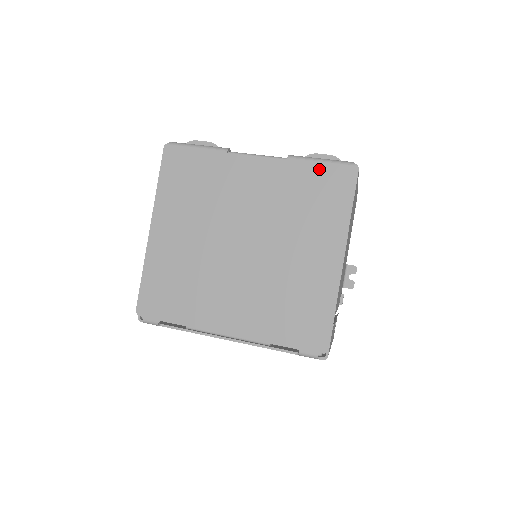
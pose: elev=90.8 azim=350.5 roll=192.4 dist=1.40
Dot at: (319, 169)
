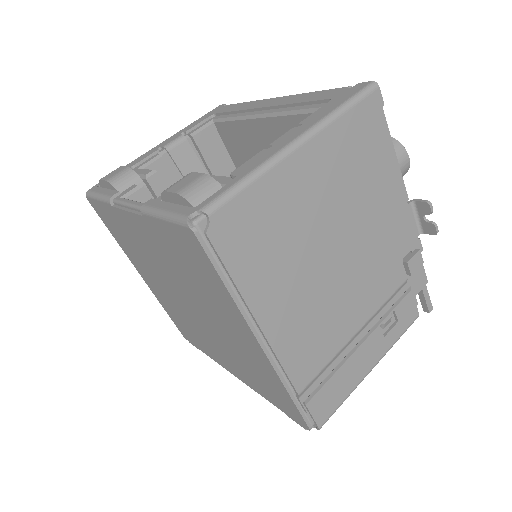
Dot at: (168, 230)
